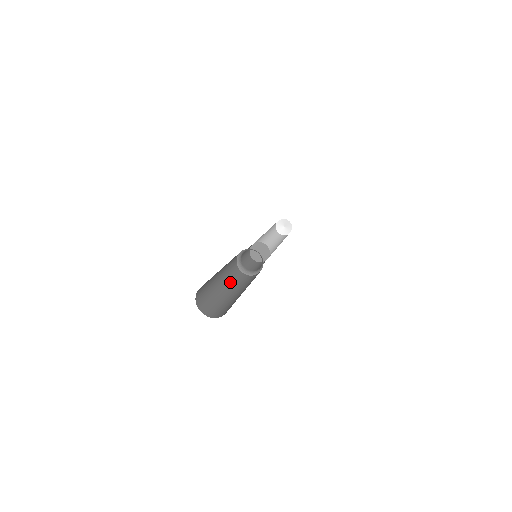
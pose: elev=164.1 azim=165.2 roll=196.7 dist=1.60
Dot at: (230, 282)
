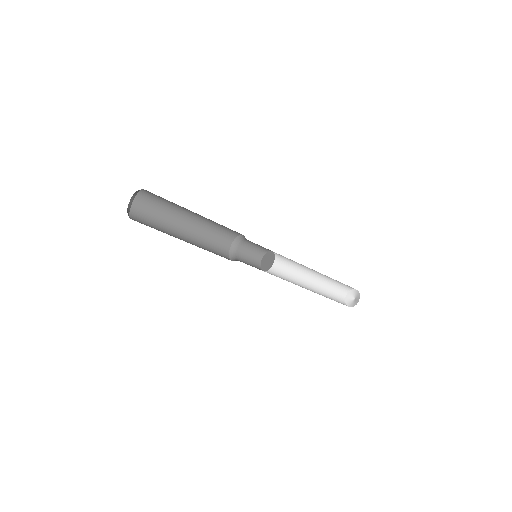
Dot at: (201, 247)
